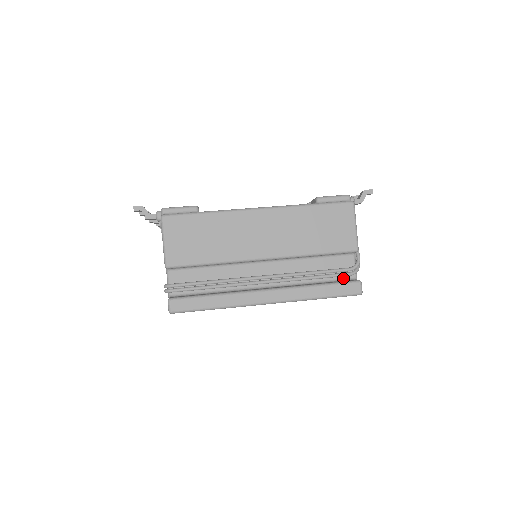
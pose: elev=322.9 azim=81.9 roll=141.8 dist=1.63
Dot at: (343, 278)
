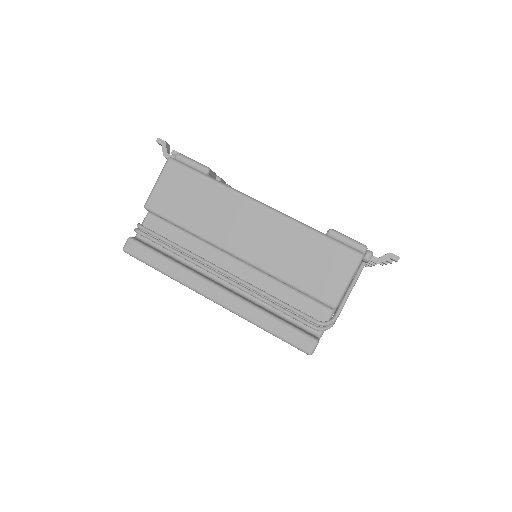
Dot at: (305, 327)
